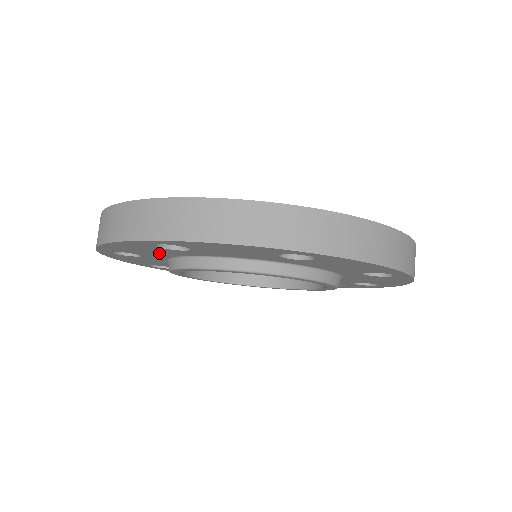
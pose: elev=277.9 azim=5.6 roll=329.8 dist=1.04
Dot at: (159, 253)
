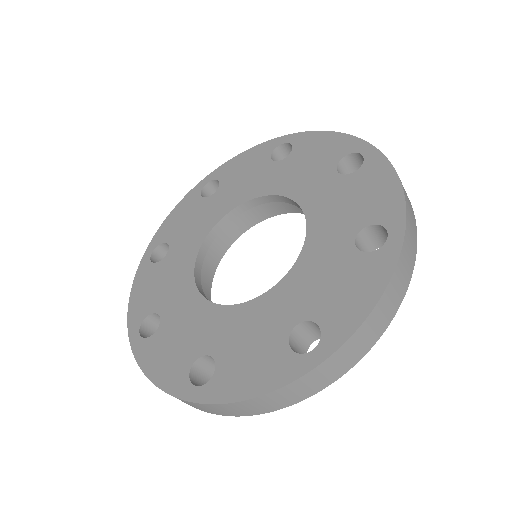
Dot at: occluded
